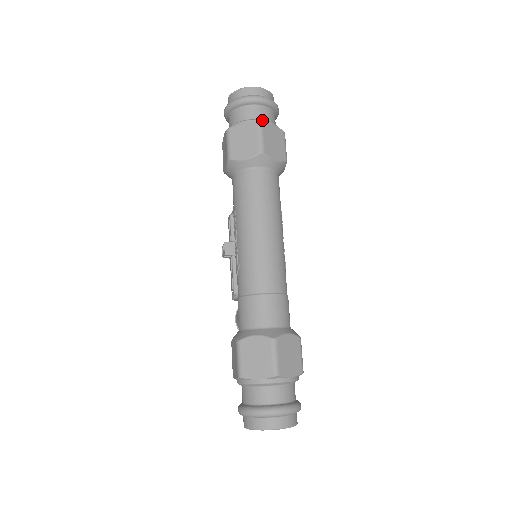
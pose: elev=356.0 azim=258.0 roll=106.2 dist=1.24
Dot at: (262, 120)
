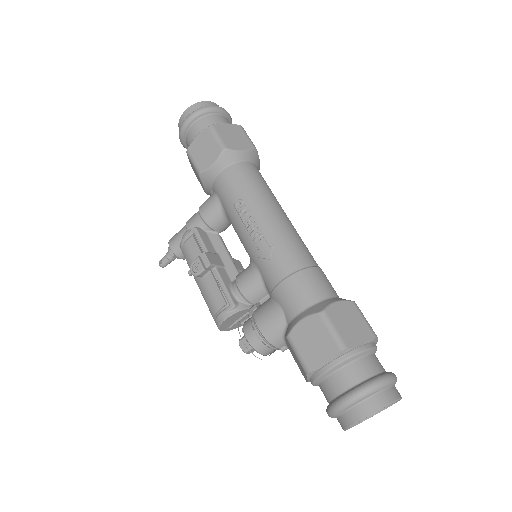
Dot at: occluded
